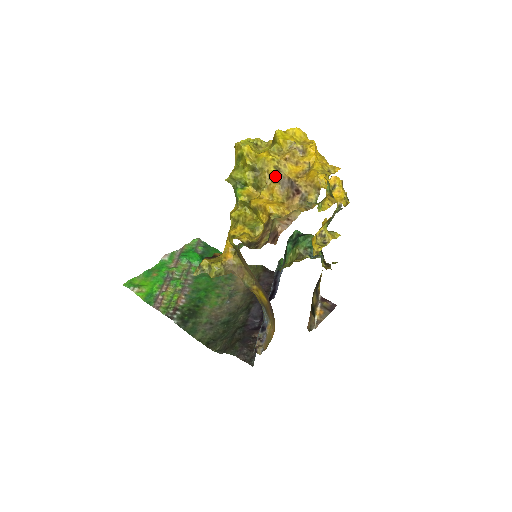
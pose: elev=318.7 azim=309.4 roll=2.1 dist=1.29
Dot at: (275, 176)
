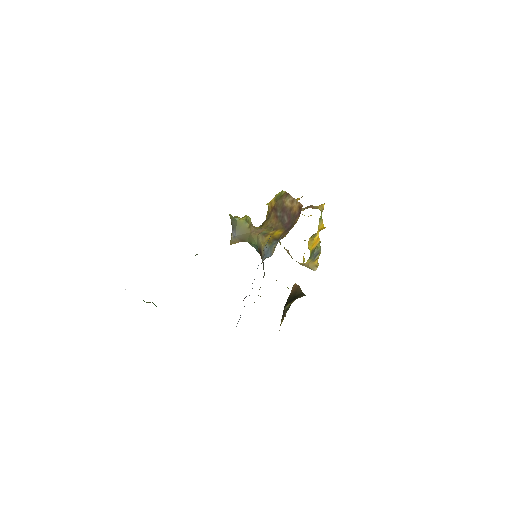
Dot at: occluded
